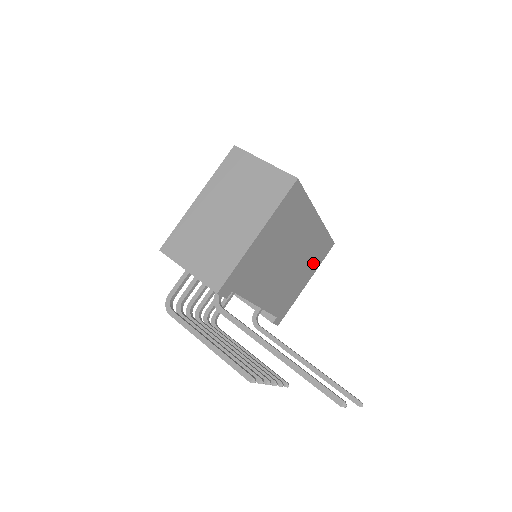
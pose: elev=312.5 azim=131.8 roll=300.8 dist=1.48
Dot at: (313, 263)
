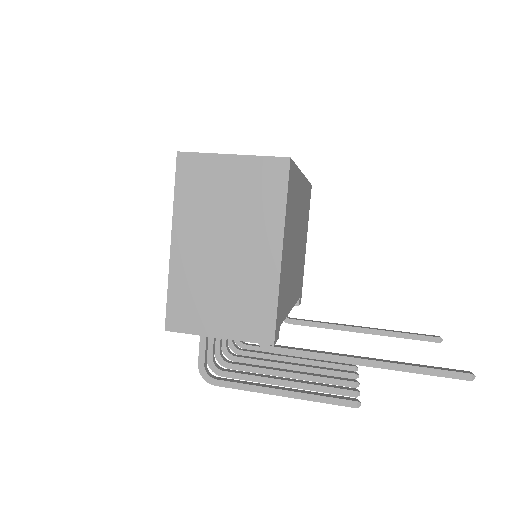
Dot at: (306, 221)
